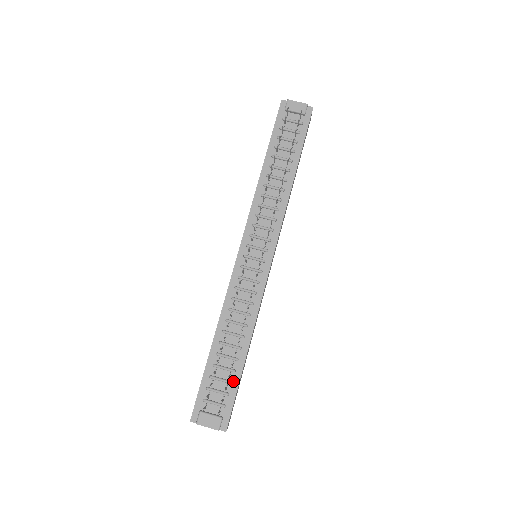
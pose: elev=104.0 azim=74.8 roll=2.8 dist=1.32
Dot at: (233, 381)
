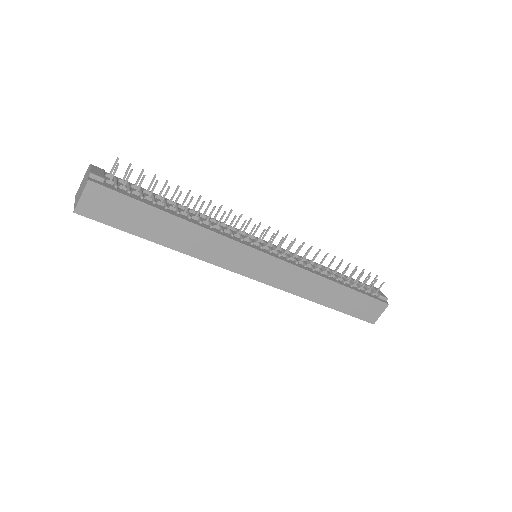
Dot at: (144, 200)
